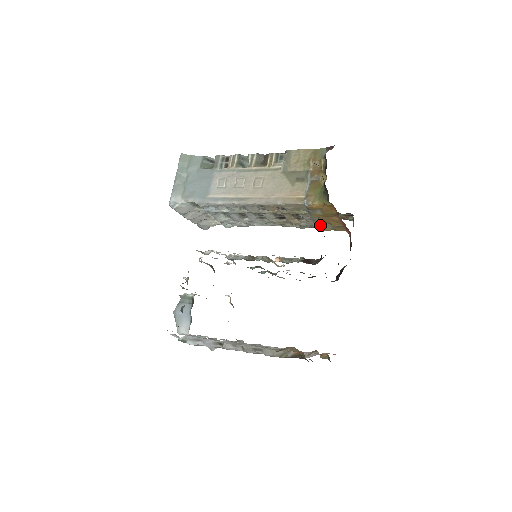
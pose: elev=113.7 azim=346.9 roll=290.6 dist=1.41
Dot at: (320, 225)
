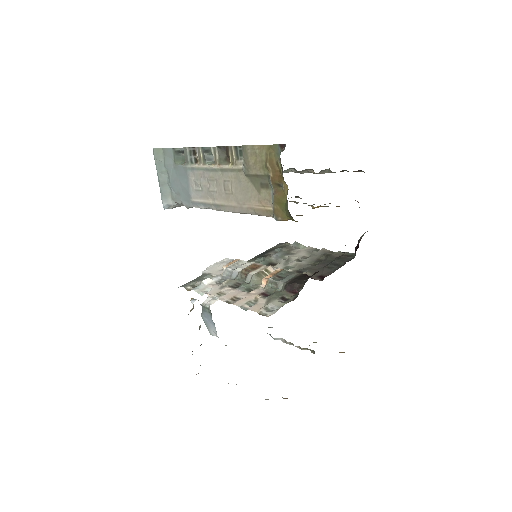
Dot at: (316, 207)
